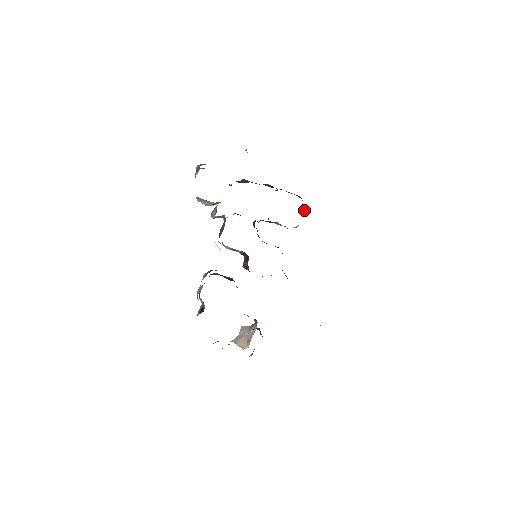
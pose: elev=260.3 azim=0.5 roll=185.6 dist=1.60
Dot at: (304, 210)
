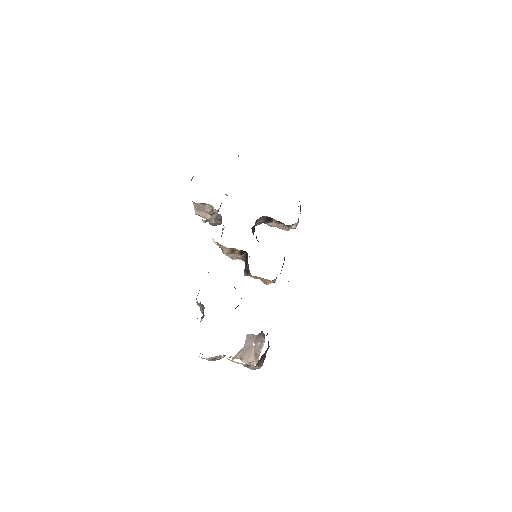
Dot at: (300, 209)
